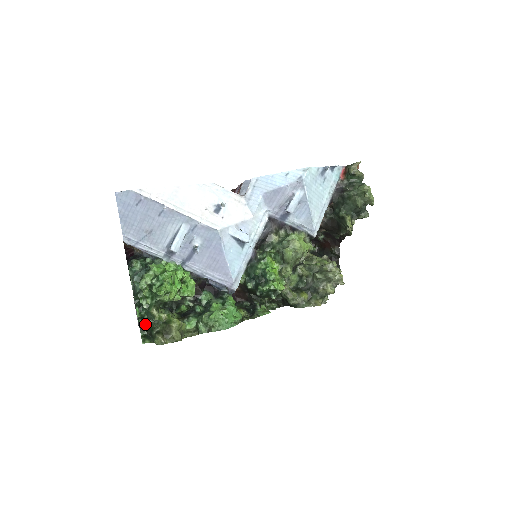
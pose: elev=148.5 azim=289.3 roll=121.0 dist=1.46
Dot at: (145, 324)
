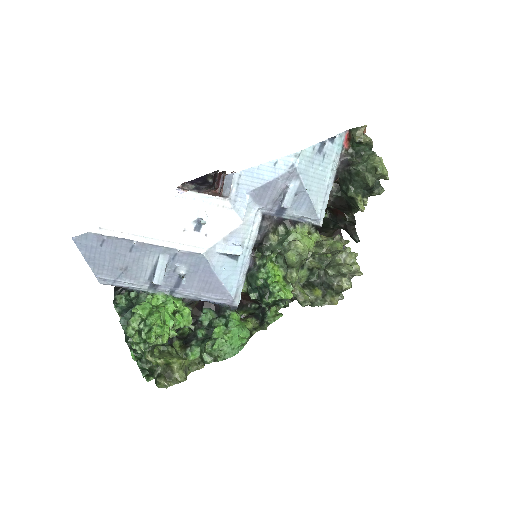
Dot at: (144, 365)
